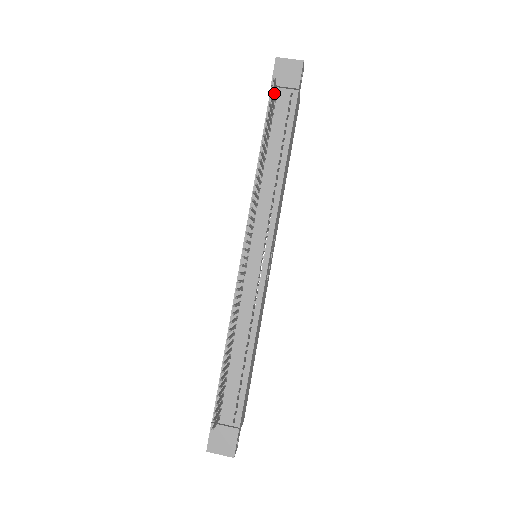
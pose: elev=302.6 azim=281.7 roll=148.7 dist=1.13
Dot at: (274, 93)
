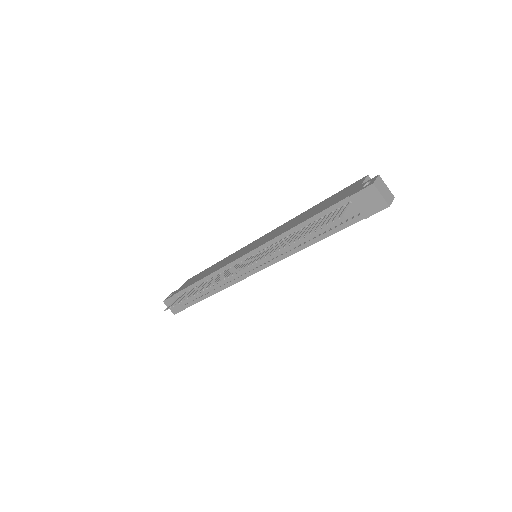
Dot at: (337, 216)
